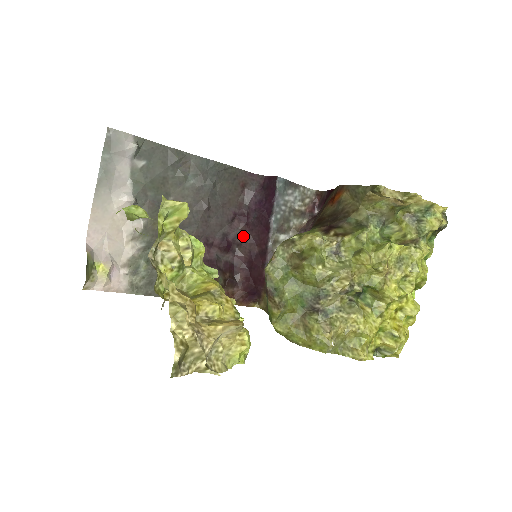
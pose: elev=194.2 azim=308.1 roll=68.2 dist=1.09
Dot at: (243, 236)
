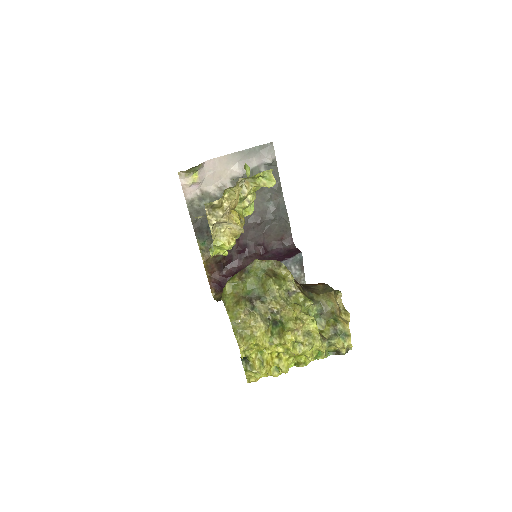
Dot at: (253, 256)
